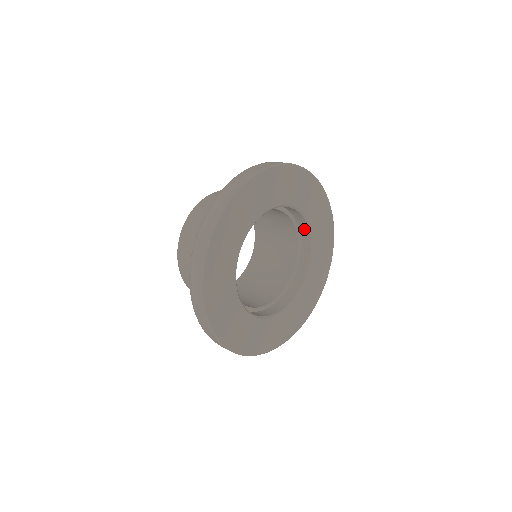
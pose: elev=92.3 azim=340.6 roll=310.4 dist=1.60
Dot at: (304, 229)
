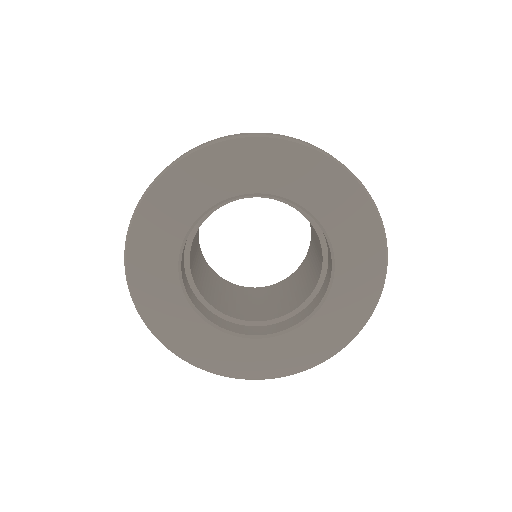
Dot at: occluded
